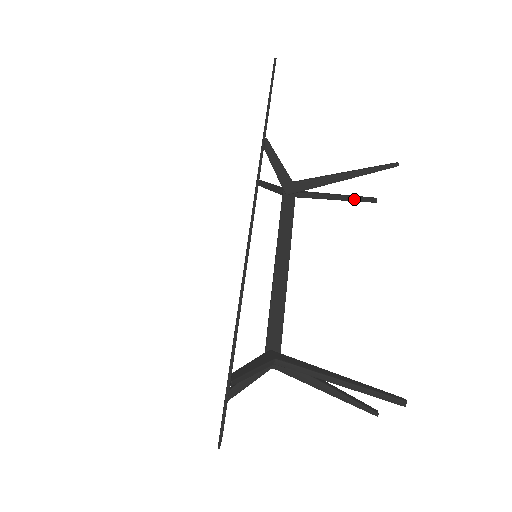
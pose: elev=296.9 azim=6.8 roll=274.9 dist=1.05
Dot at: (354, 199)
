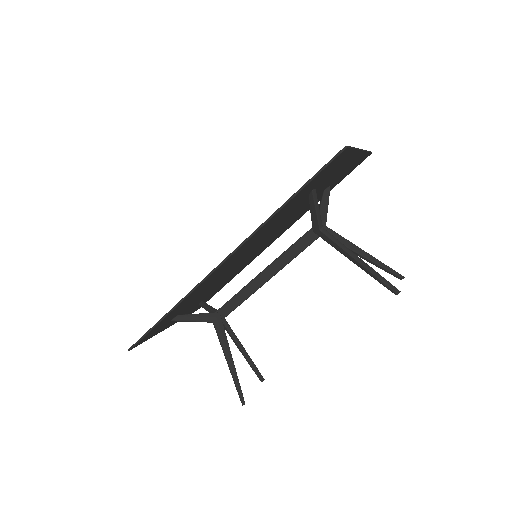
Dot at: (378, 266)
